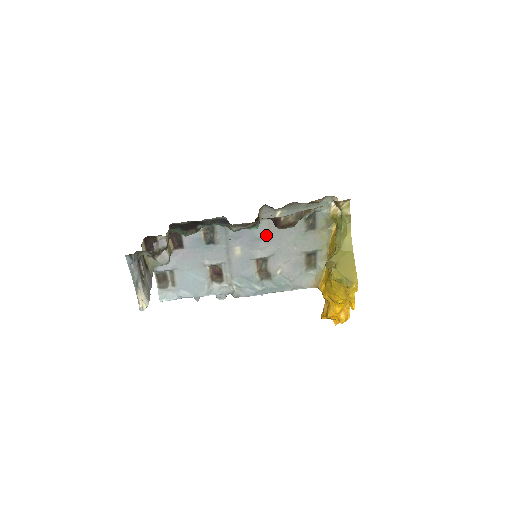
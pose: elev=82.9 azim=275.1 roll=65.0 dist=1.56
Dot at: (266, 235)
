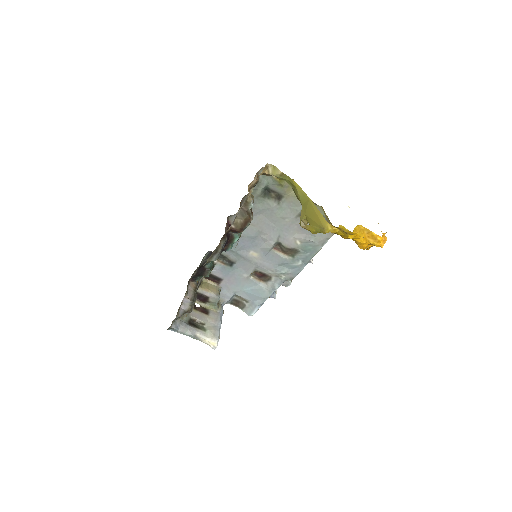
Dot at: (256, 231)
